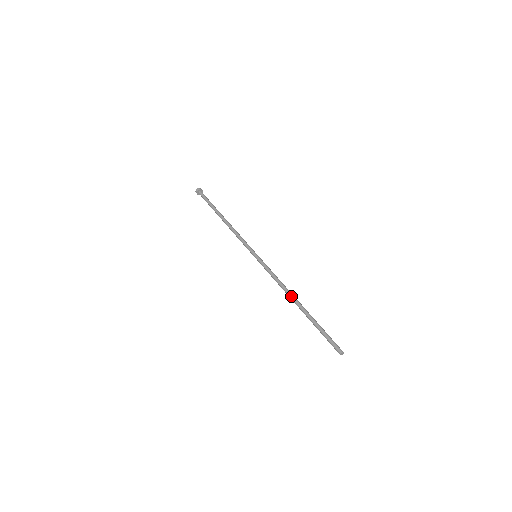
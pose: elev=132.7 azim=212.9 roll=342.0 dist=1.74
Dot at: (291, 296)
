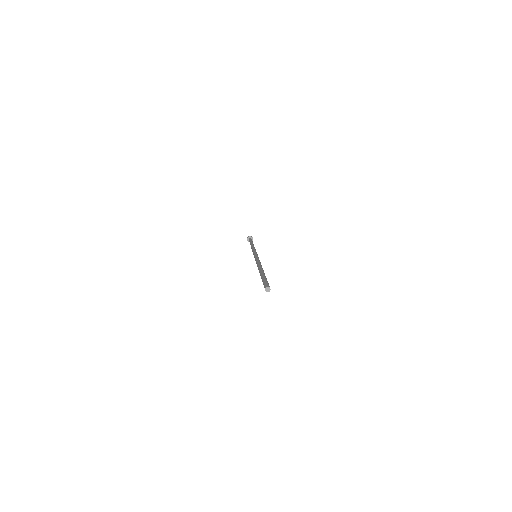
Dot at: (258, 268)
